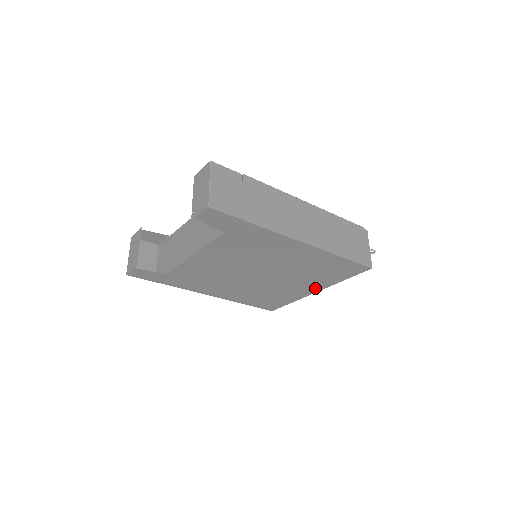
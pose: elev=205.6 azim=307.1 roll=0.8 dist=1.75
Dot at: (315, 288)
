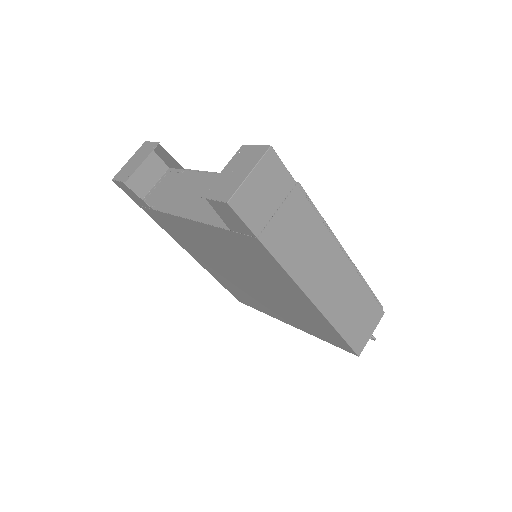
Dot at: (292, 323)
